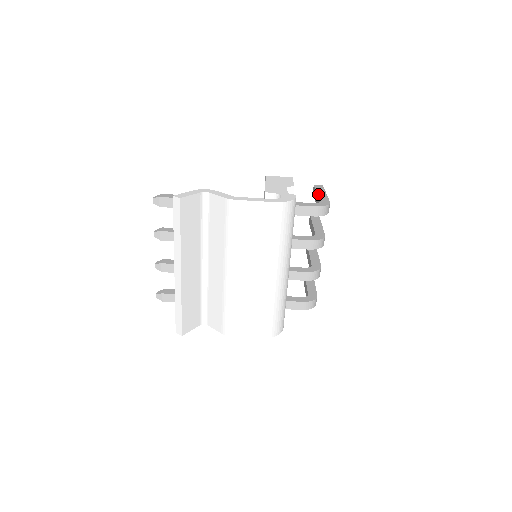
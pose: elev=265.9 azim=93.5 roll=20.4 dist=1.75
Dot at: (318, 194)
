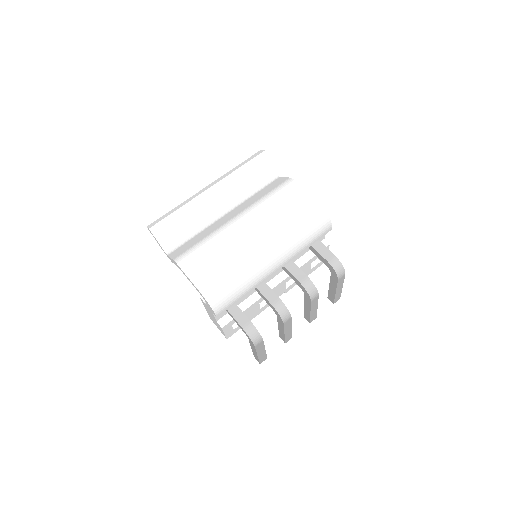
Dot at: occluded
